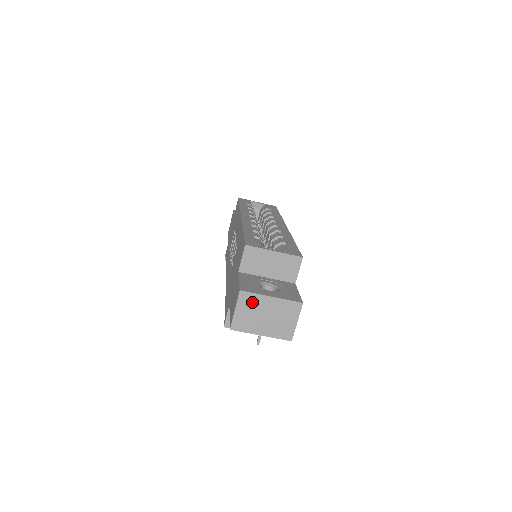
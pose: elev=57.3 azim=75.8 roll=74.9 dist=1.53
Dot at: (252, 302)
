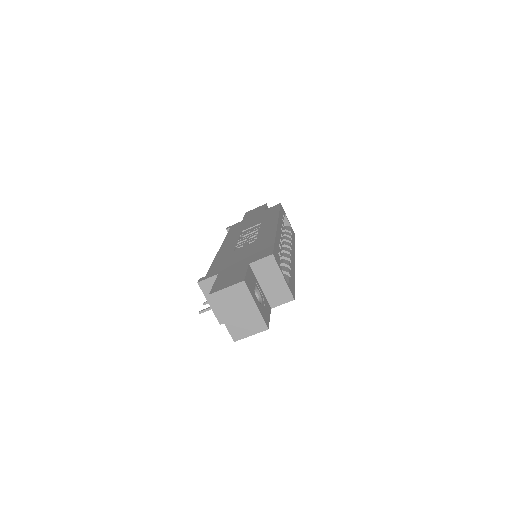
Dot at: (242, 295)
